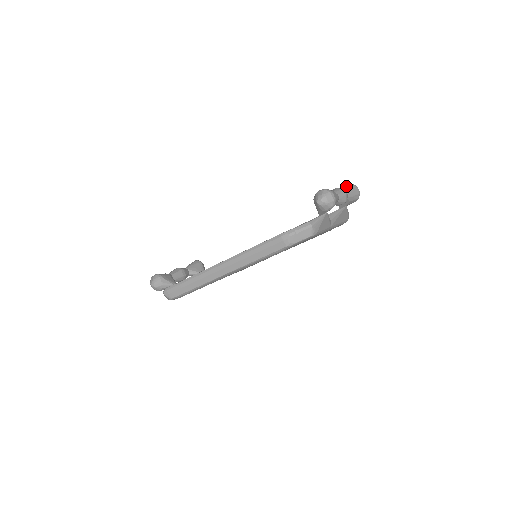
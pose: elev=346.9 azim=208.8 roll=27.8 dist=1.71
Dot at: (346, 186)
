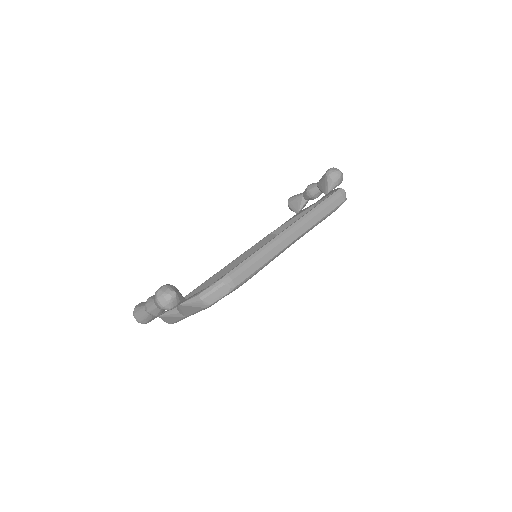
Dot at: occluded
